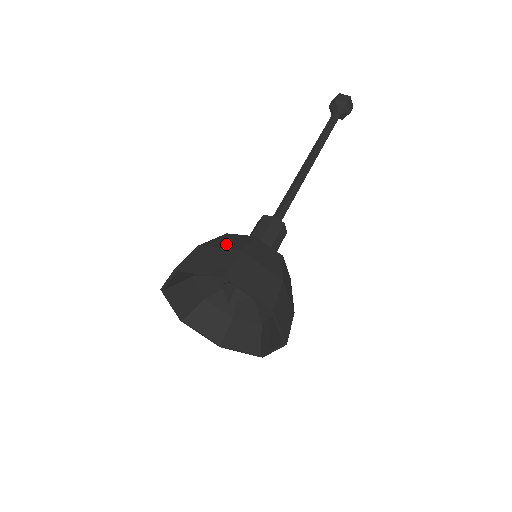
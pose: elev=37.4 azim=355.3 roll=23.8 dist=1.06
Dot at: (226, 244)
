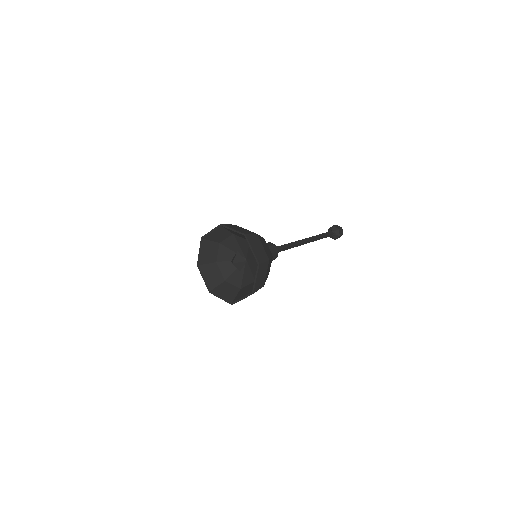
Dot at: (265, 248)
